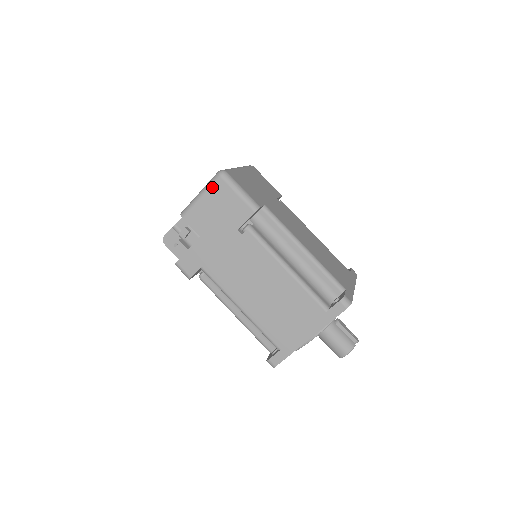
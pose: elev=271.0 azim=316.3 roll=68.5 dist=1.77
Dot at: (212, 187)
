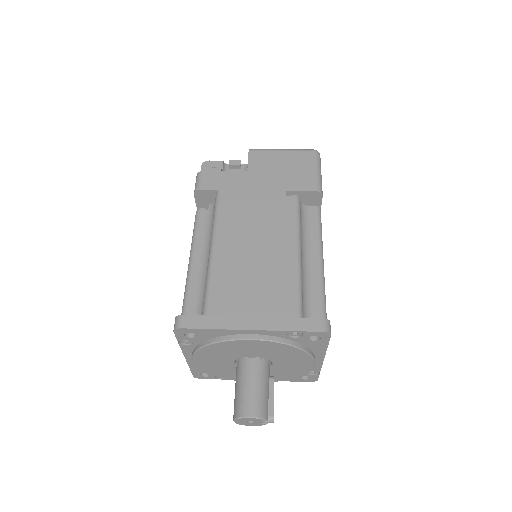
Dot at: (299, 151)
